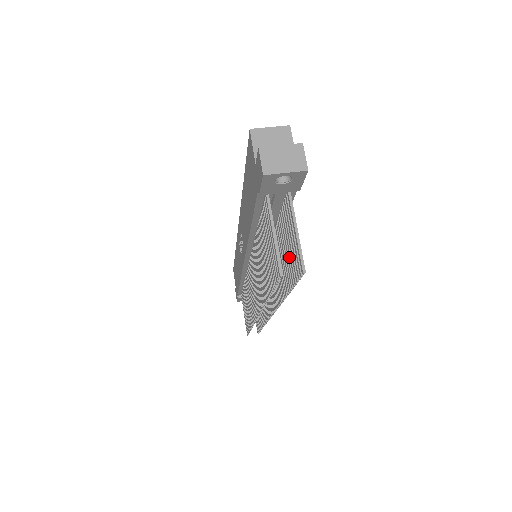
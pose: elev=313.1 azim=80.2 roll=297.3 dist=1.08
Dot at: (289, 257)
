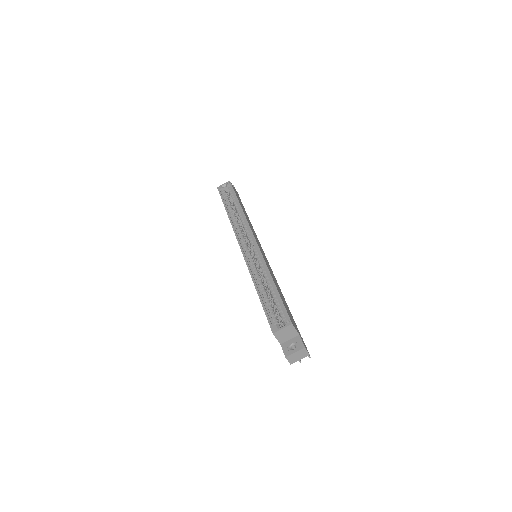
Dot at: occluded
